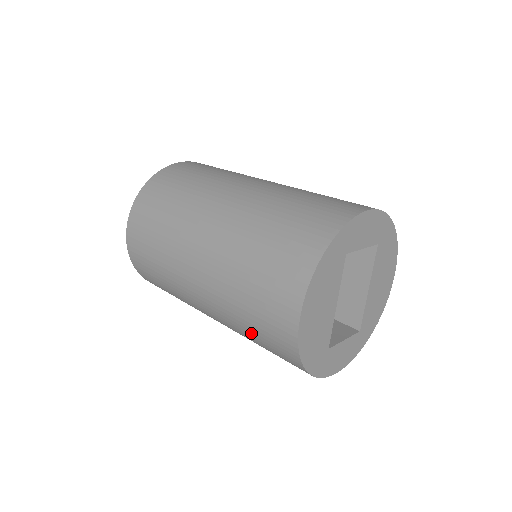
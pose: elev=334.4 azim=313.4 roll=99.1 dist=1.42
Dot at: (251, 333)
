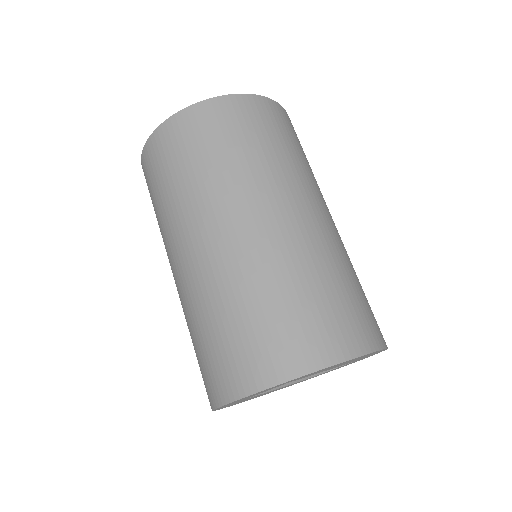
Dot at: occluded
